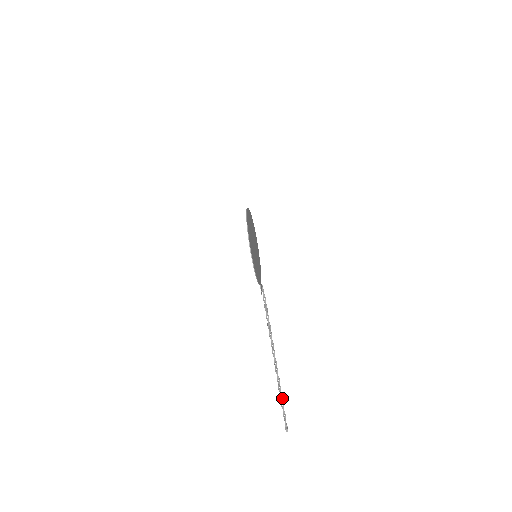
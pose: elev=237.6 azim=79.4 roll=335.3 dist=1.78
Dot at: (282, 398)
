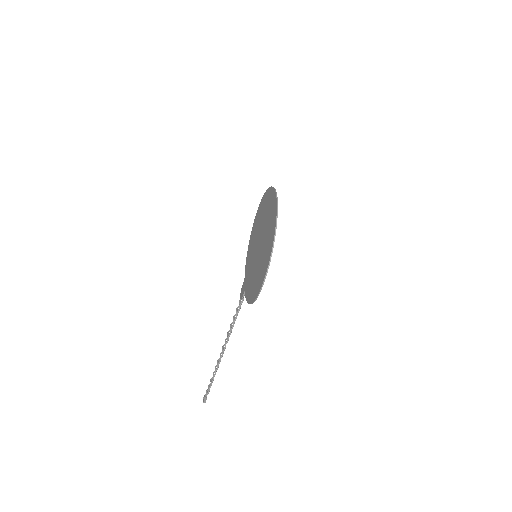
Dot at: (213, 380)
